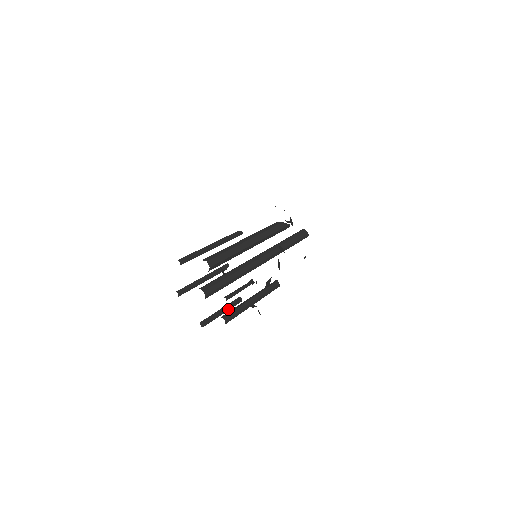
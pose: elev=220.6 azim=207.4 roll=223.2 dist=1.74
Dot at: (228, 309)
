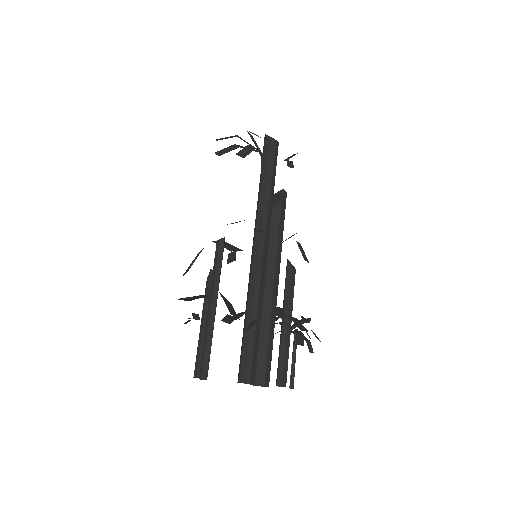
Dot at: occluded
